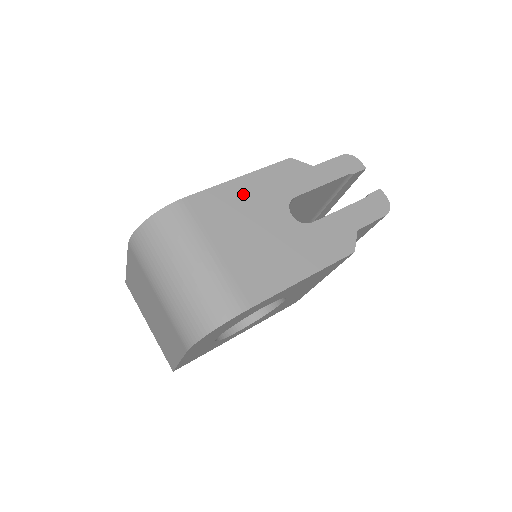
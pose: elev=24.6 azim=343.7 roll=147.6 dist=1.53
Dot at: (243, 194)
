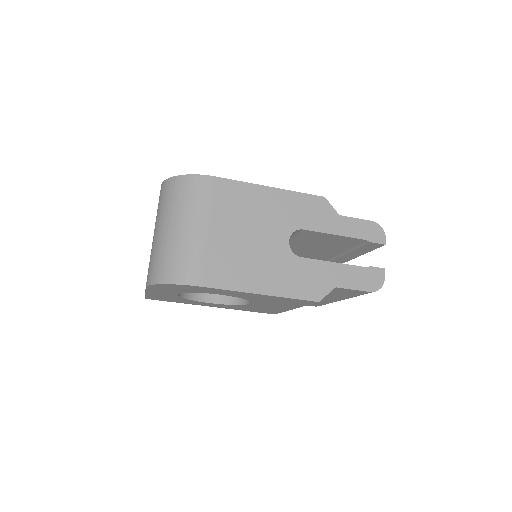
Dot at: (262, 201)
